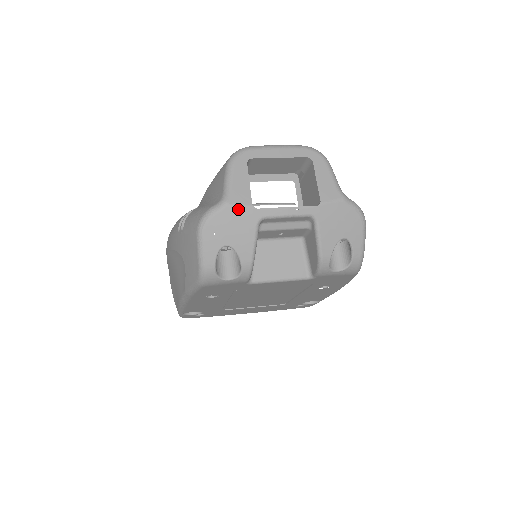
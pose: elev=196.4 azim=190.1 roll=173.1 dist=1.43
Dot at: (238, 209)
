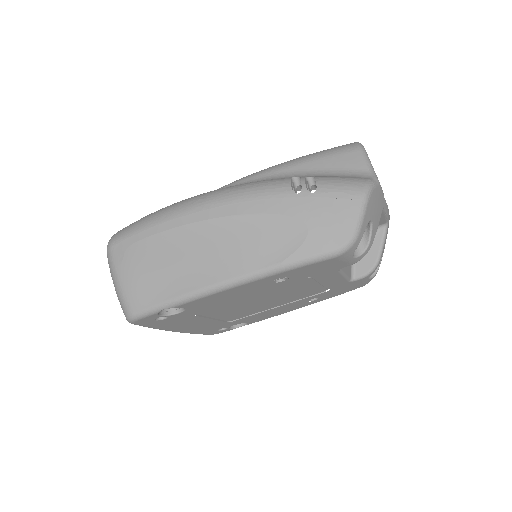
Dot at: (381, 191)
